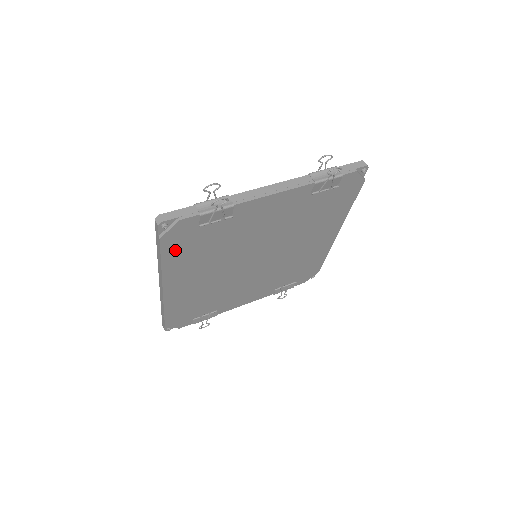
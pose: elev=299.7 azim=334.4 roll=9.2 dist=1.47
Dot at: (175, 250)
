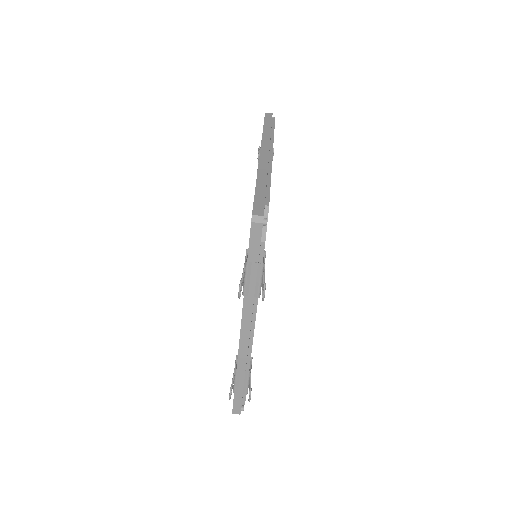
Dot at: occluded
